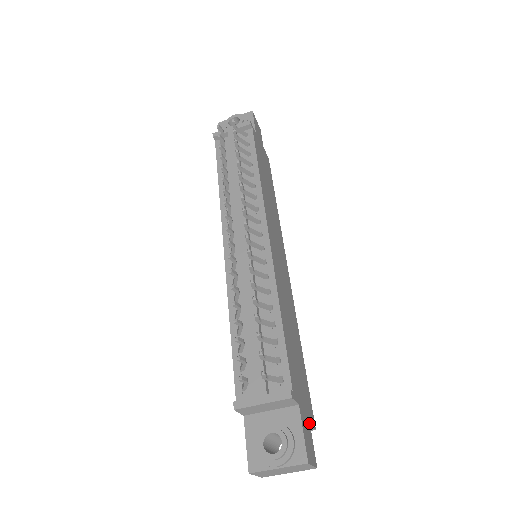
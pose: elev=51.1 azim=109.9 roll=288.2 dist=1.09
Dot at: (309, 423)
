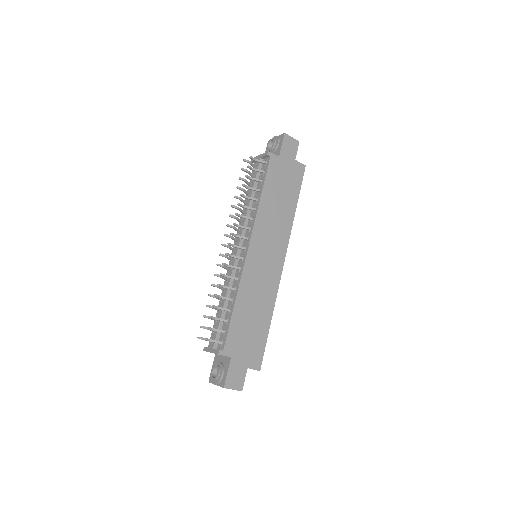
Dot at: (246, 367)
